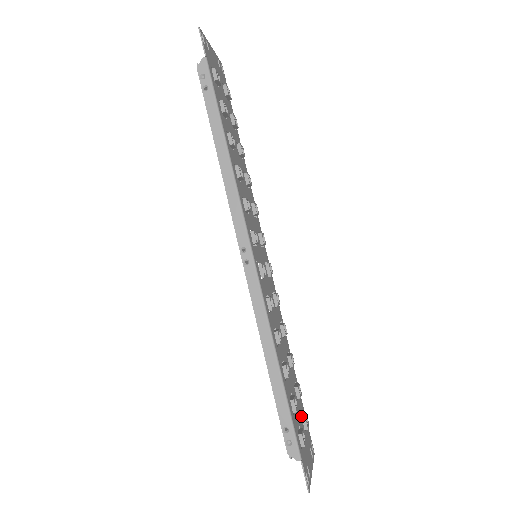
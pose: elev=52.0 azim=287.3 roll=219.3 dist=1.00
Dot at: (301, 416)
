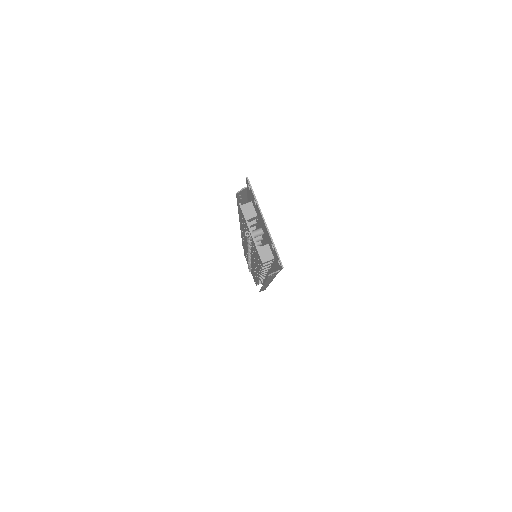
Dot at: occluded
